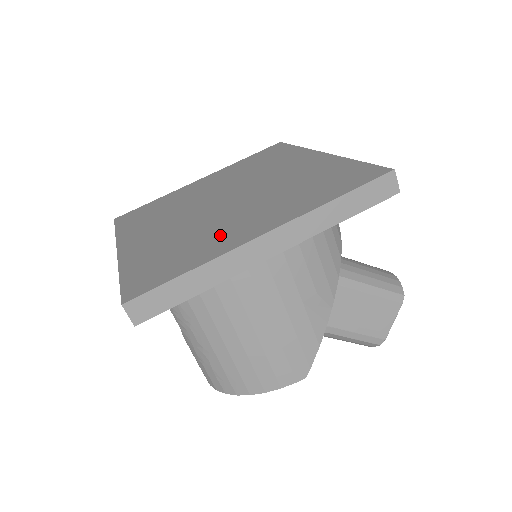
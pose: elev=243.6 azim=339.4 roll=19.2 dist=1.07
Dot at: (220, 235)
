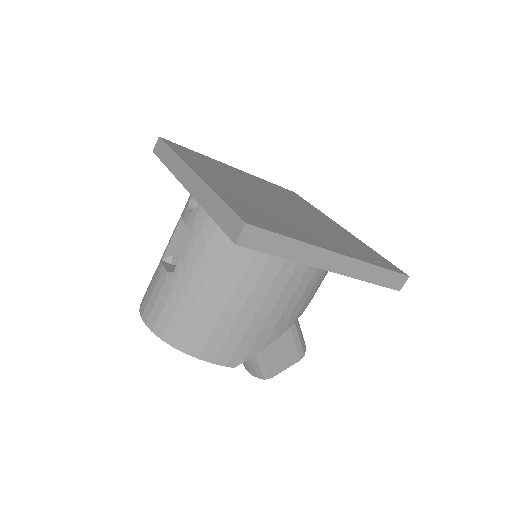
Dot at: (300, 229)
